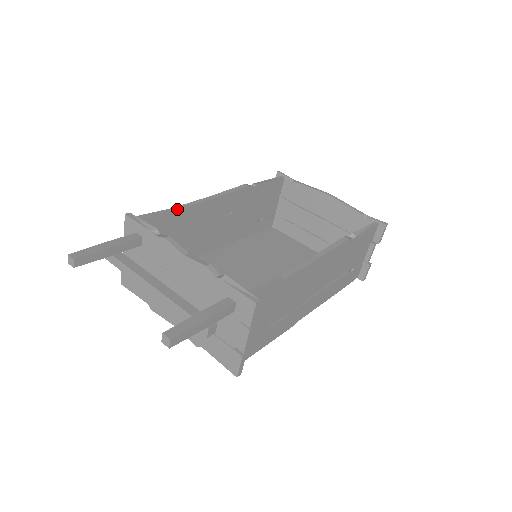
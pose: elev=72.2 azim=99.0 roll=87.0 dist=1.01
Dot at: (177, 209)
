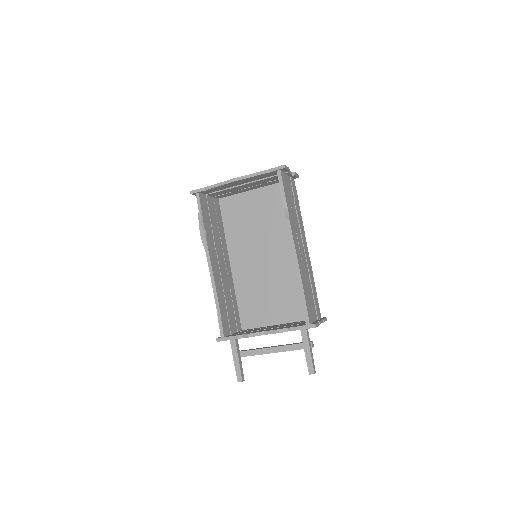
Dot at: (219, 307)
